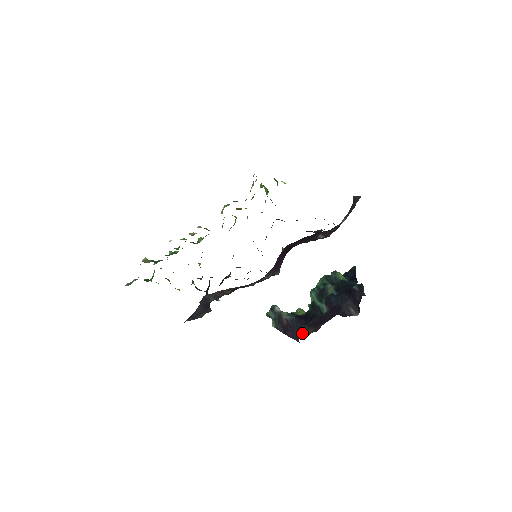
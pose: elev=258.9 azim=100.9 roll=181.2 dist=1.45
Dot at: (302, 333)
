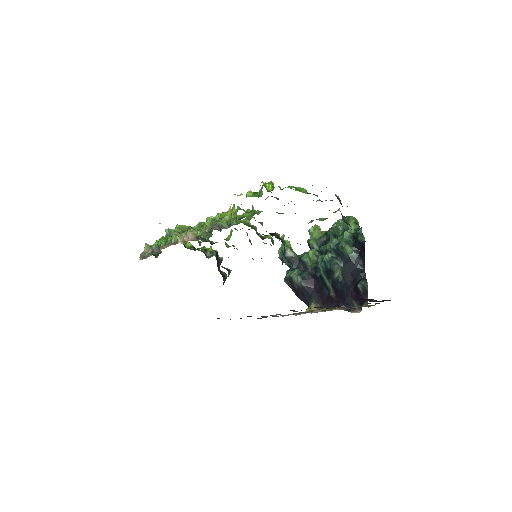
Dot at: (311, 308)
